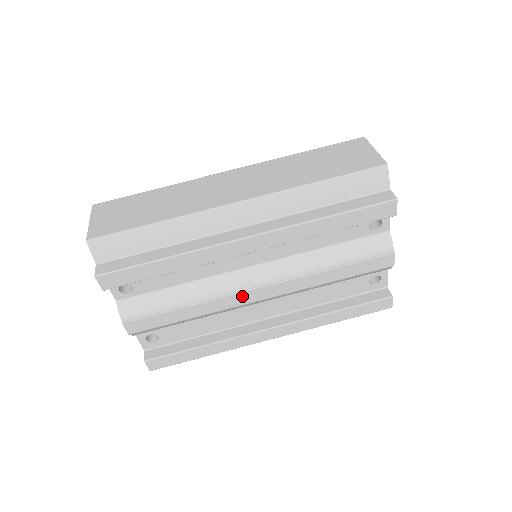
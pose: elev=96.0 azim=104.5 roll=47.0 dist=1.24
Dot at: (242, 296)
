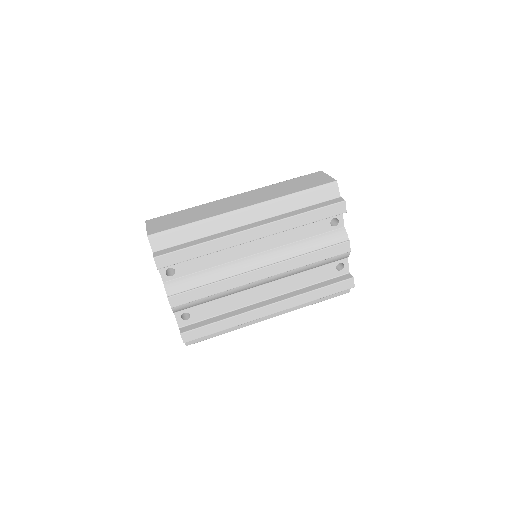
Dot at: (250, 275)
